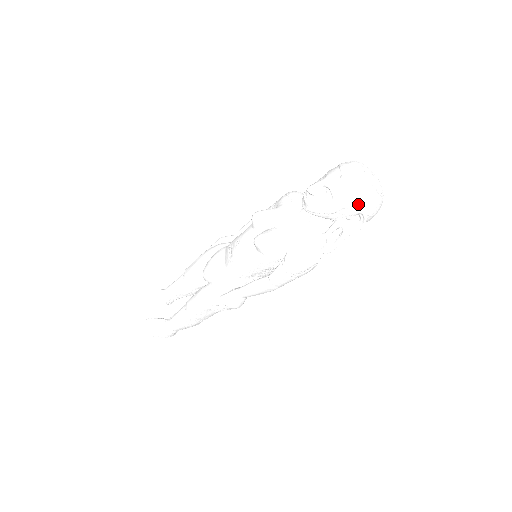
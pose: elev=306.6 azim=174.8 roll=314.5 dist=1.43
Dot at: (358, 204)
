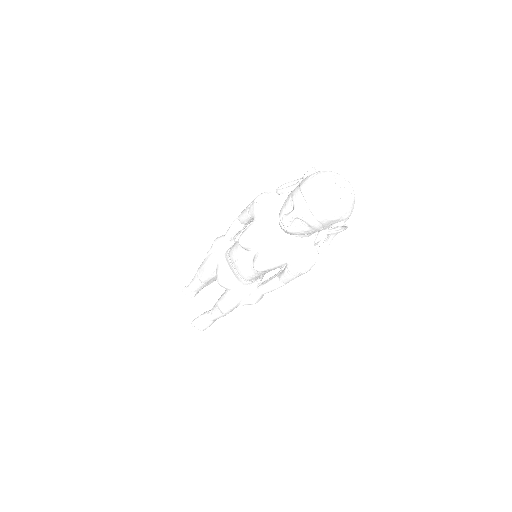
Dot at: (336, 221)
